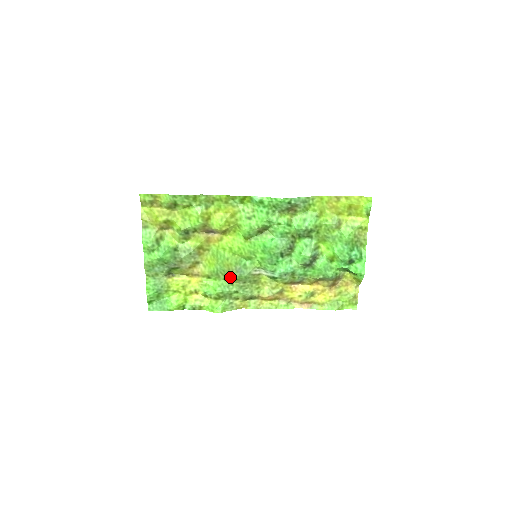
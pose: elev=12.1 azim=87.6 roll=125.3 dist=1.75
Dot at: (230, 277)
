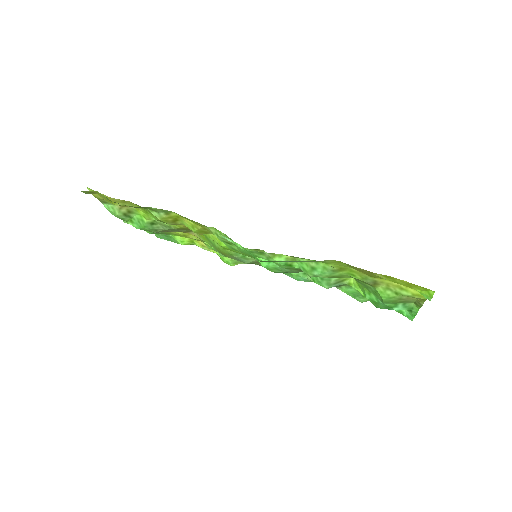
Dot at: occluded
